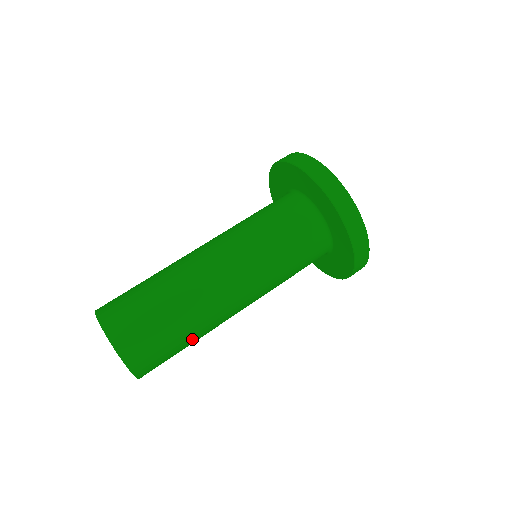
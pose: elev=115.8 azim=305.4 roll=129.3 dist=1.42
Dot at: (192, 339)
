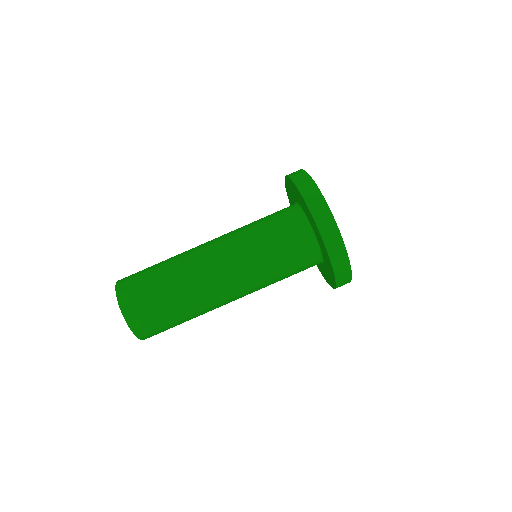
Dot at: (182, 311)
